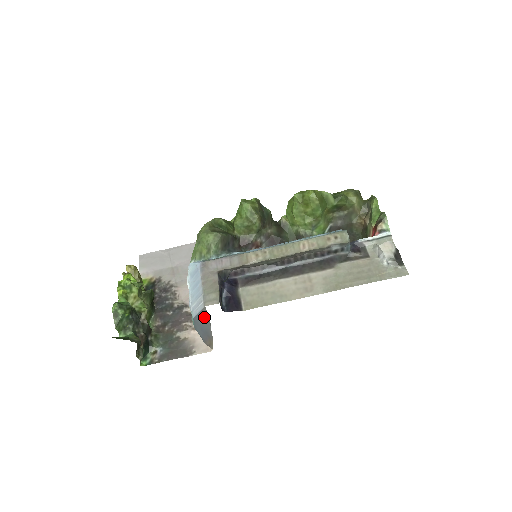
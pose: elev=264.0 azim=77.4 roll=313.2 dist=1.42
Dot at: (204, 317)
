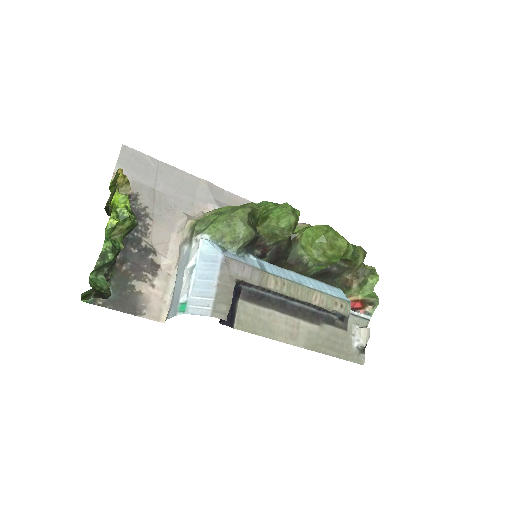
Dot at: occluded
